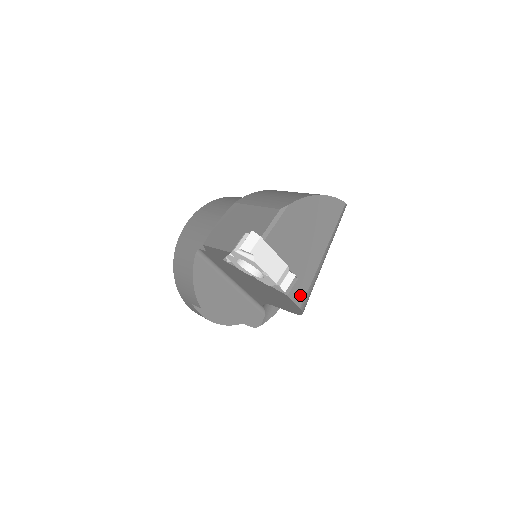
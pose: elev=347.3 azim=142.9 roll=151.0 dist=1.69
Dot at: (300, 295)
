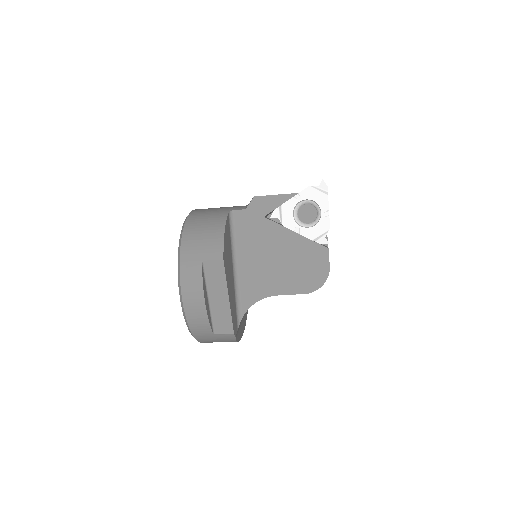
Dot at: occluded
